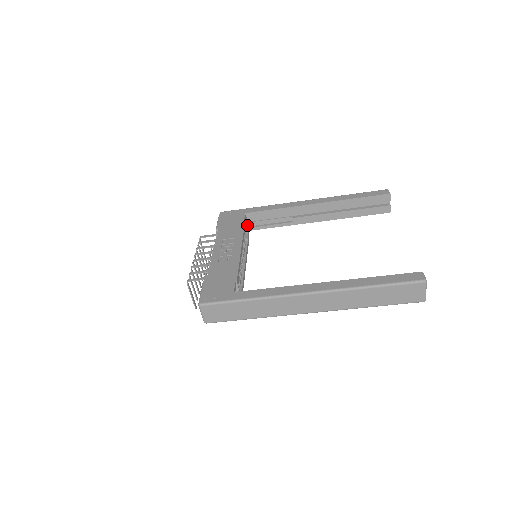
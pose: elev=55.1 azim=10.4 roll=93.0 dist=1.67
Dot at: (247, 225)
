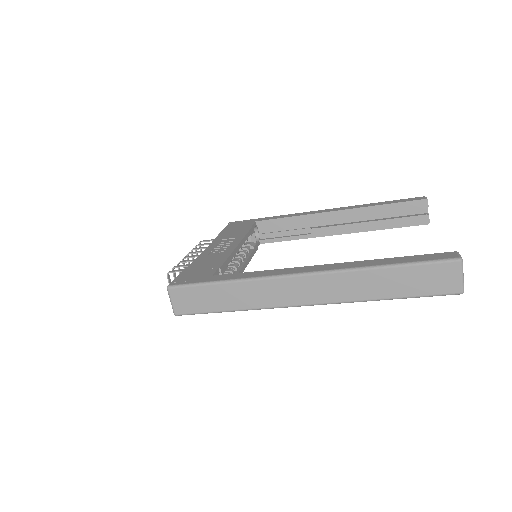
Dot at: (258, 237)
